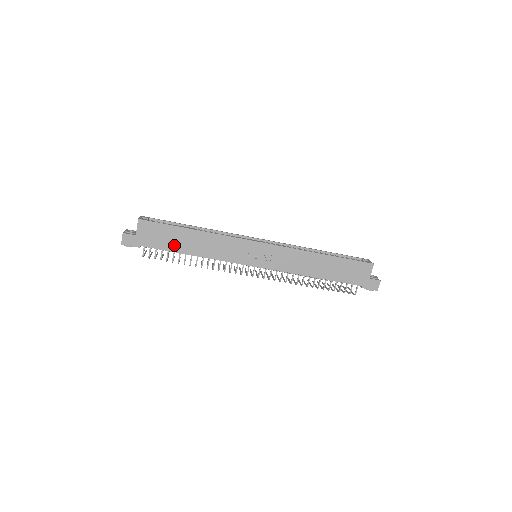
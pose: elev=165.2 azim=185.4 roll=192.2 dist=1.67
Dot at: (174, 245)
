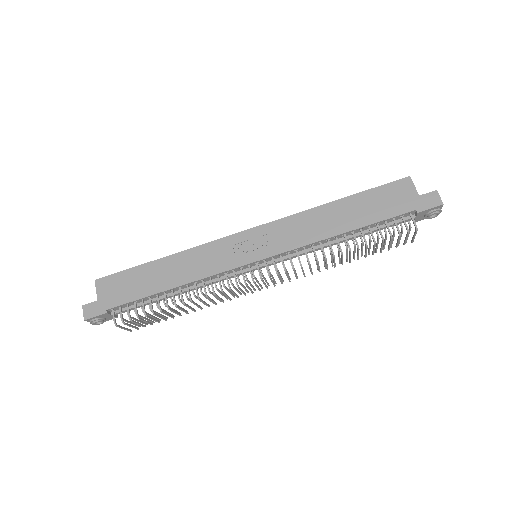
Dot at: (145, 288)
